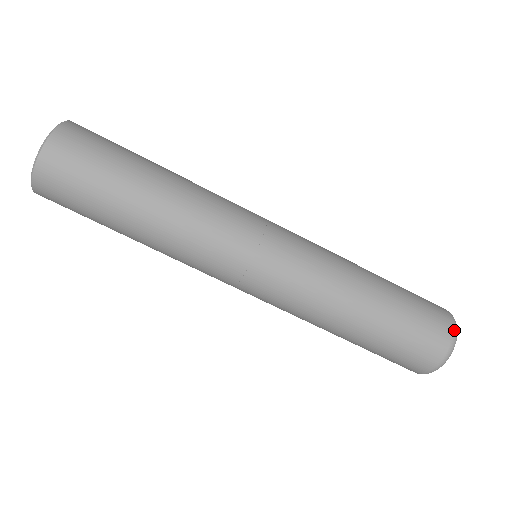
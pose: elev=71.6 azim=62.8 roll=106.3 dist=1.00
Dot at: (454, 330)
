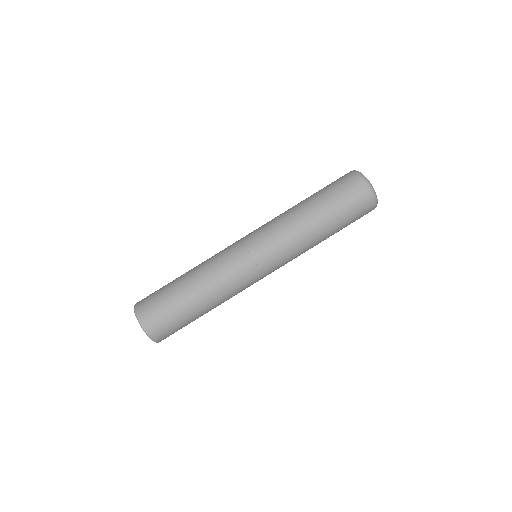
Dot at: (351, 171)
